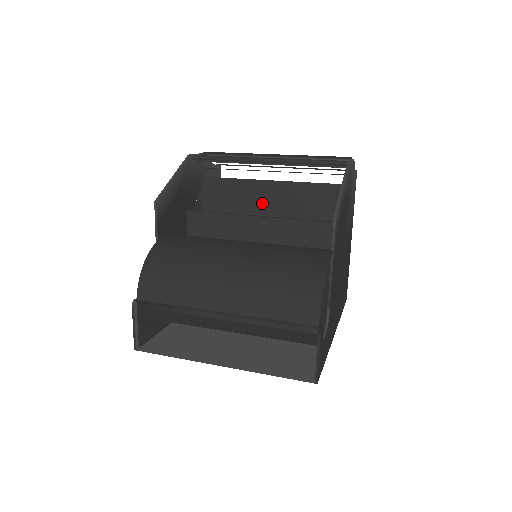
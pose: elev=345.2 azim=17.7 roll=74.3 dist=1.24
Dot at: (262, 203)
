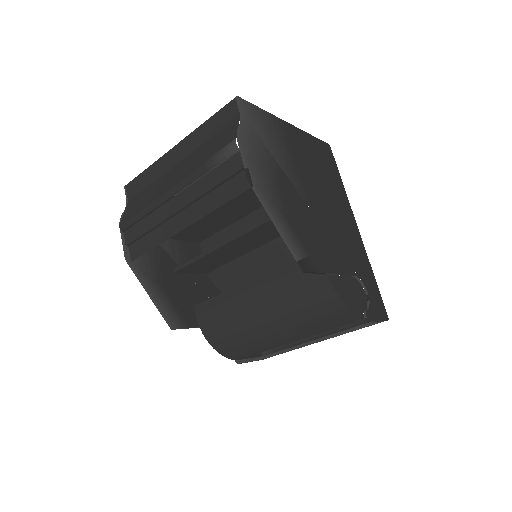
Dot at: occluded
